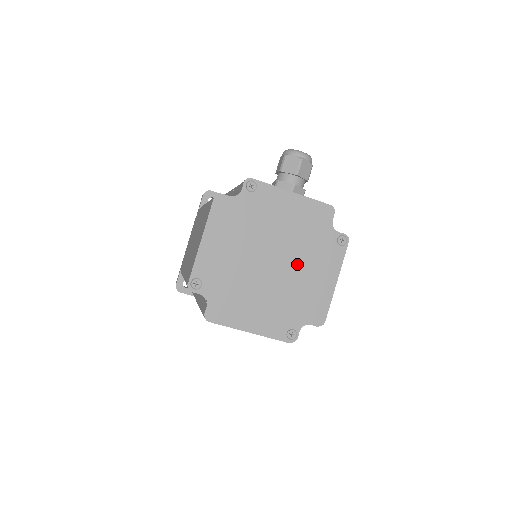
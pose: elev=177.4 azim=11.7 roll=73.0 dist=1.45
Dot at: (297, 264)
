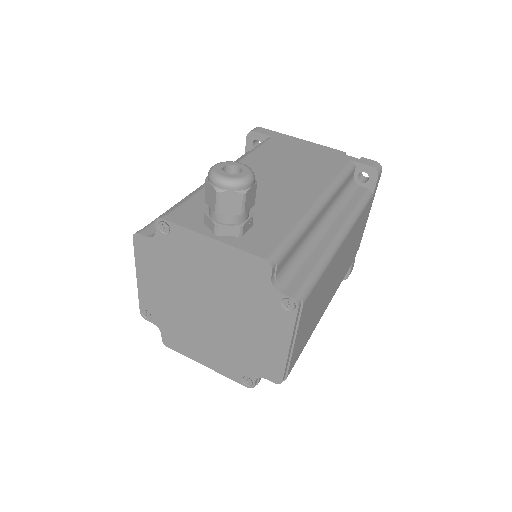
Dot at: (237, 318)
